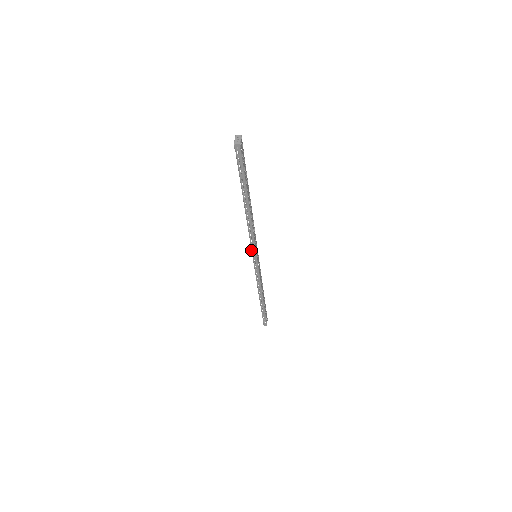
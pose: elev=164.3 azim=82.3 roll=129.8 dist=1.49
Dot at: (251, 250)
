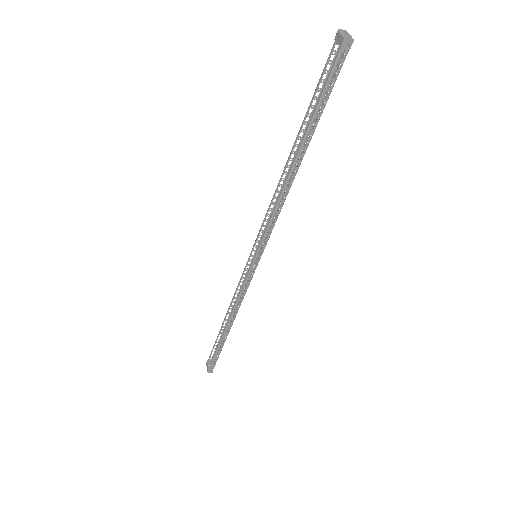
Dot at: (259, 244)
